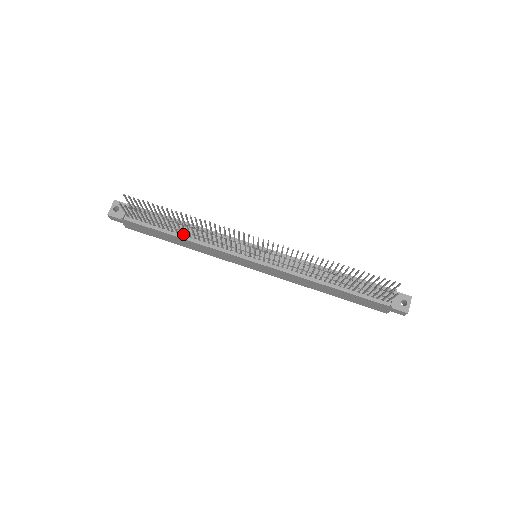
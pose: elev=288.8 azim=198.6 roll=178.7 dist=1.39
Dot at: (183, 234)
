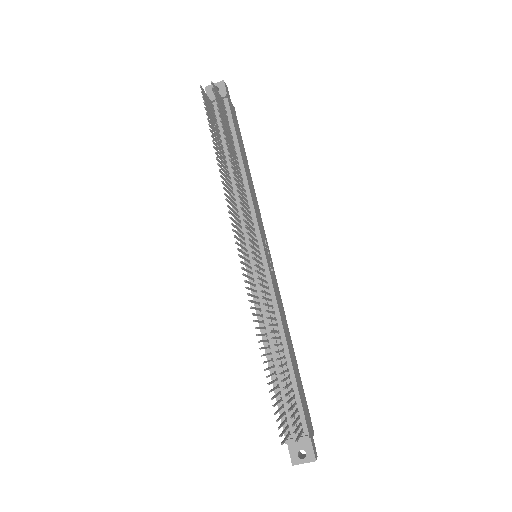
Dot at: (228, 169)
